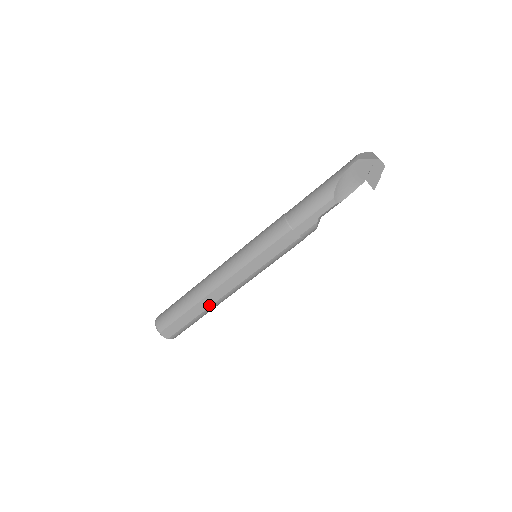
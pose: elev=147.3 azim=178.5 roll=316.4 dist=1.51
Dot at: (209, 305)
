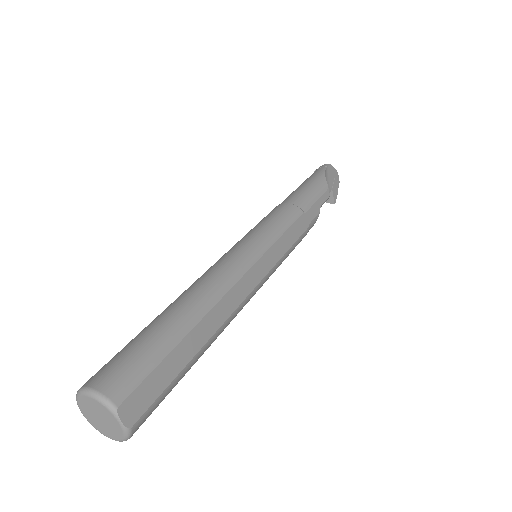
Dot at: (217, 326)
